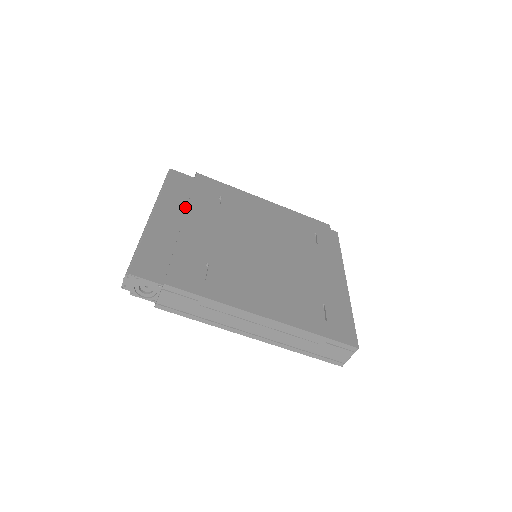
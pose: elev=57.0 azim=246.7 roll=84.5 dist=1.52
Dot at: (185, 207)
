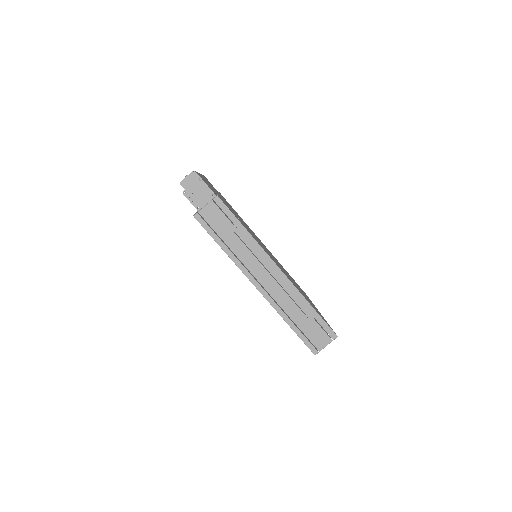
Dot at: occluded
